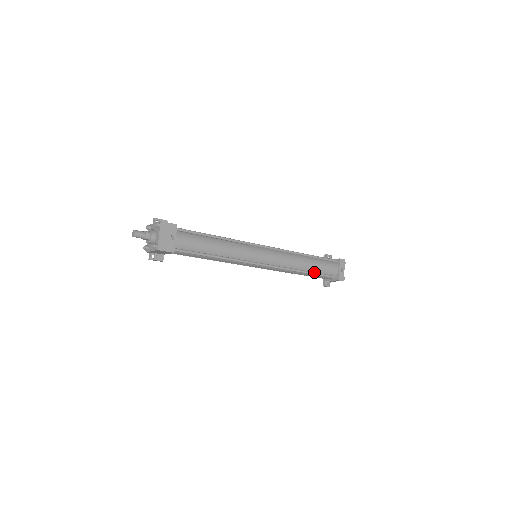
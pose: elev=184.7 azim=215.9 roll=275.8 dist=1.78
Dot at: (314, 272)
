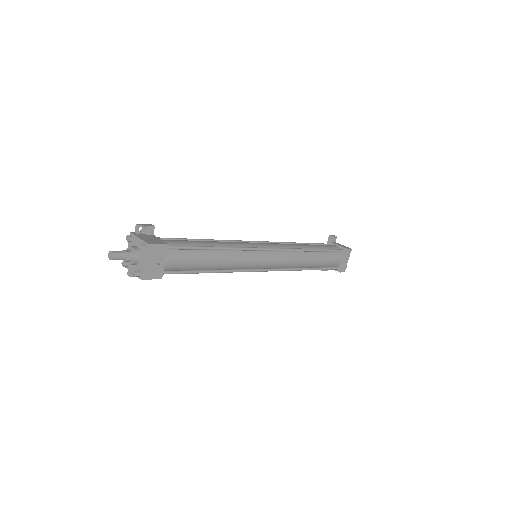
Dot at: (316, 267)
